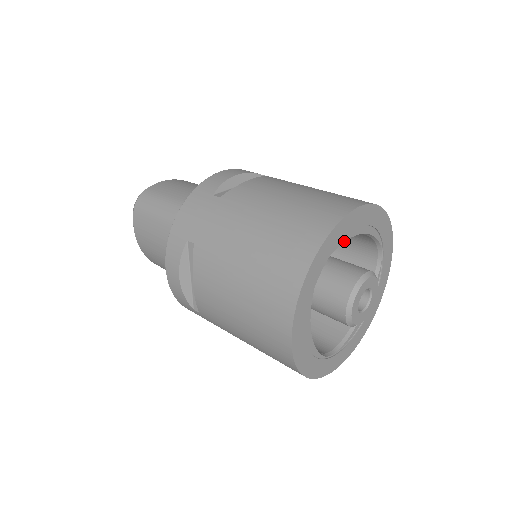
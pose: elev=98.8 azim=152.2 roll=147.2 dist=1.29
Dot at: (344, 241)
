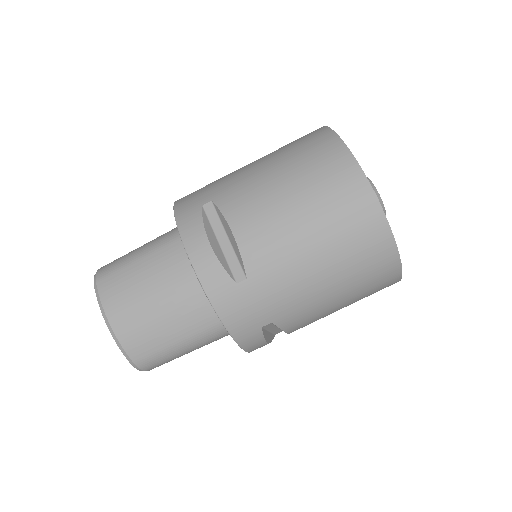
Dot at: occluded
